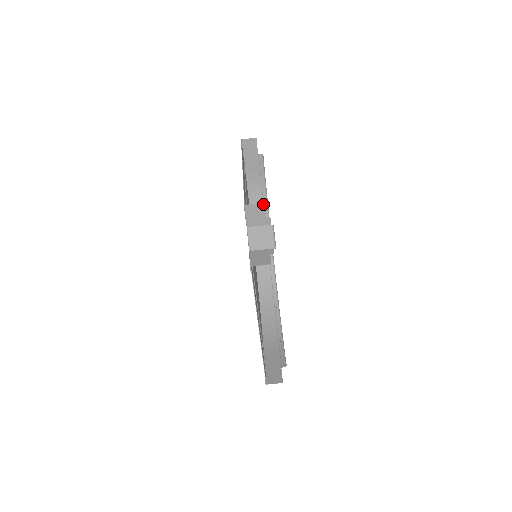
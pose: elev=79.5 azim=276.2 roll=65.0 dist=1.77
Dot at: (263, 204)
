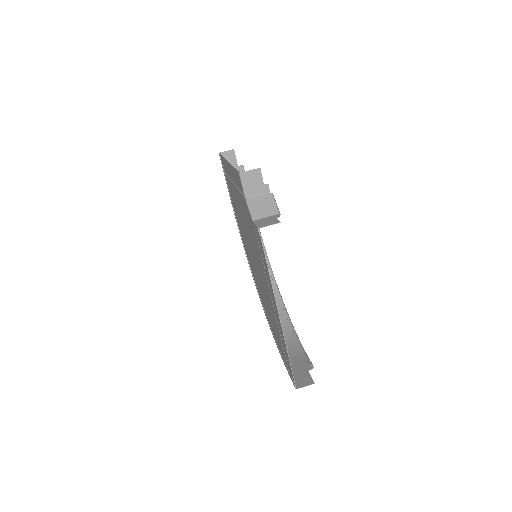
Dot at: (259, 169)
